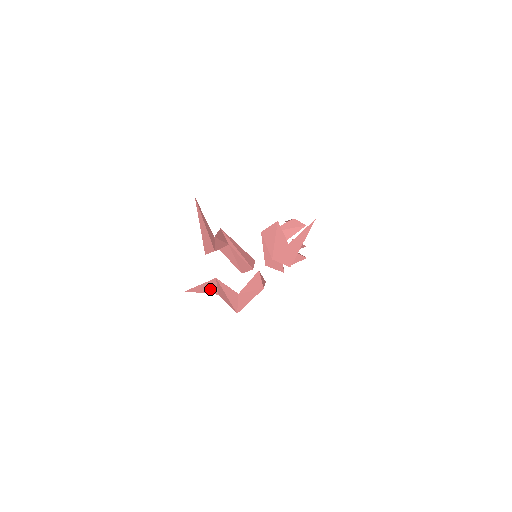
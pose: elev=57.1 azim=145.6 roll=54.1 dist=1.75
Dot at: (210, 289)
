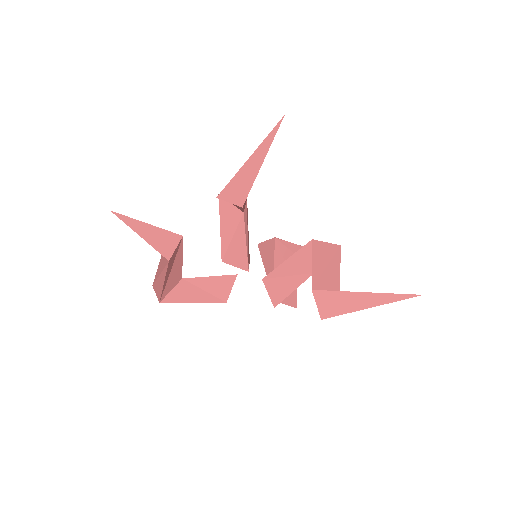
Dot at: (160, 242)
